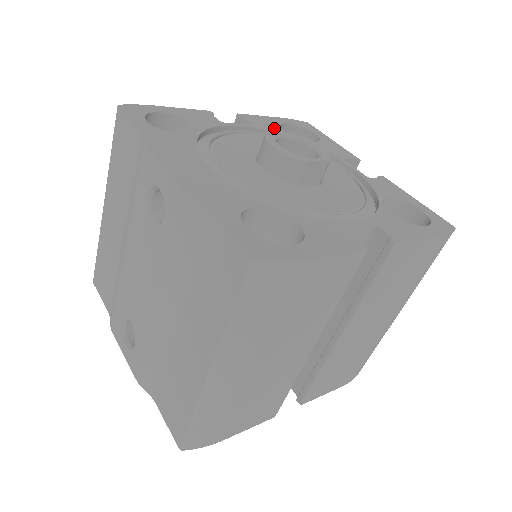
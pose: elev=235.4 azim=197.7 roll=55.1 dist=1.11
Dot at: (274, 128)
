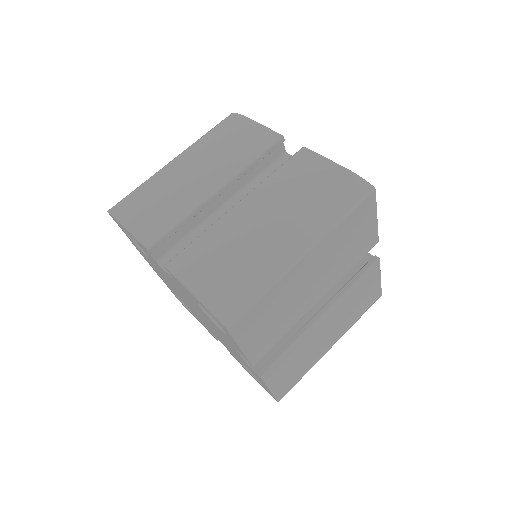
Dot at: occluded
